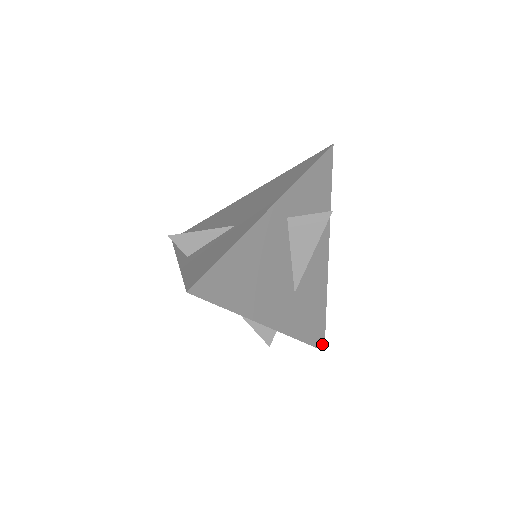
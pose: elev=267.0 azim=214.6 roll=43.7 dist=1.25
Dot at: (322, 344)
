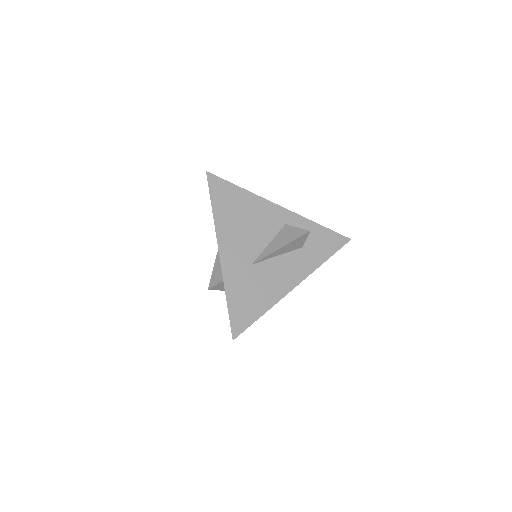
Dot at: (236, 332)
